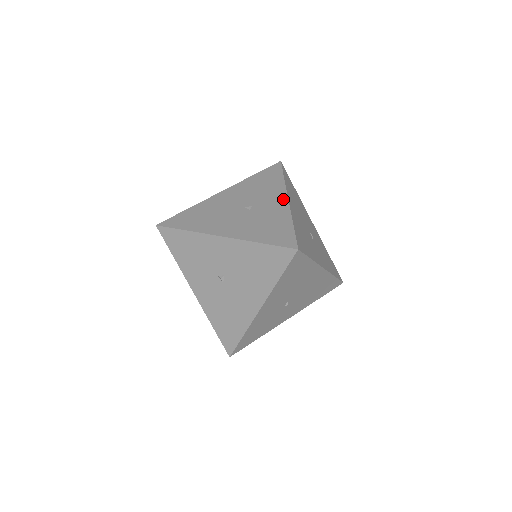
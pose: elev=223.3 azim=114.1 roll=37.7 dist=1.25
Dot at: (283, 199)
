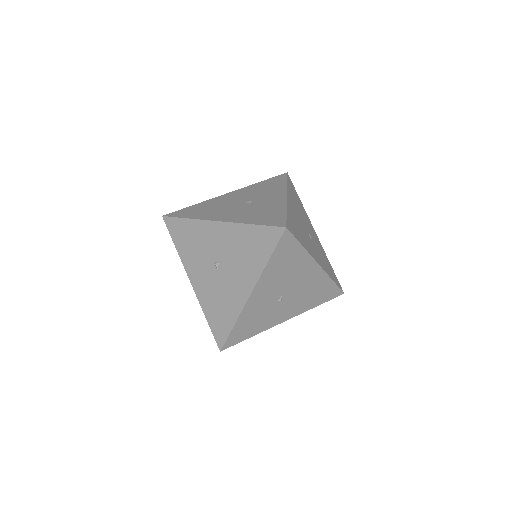
Dot at: (282, 196)
